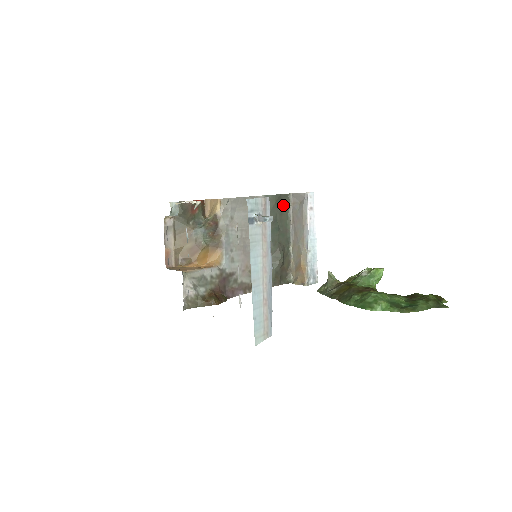
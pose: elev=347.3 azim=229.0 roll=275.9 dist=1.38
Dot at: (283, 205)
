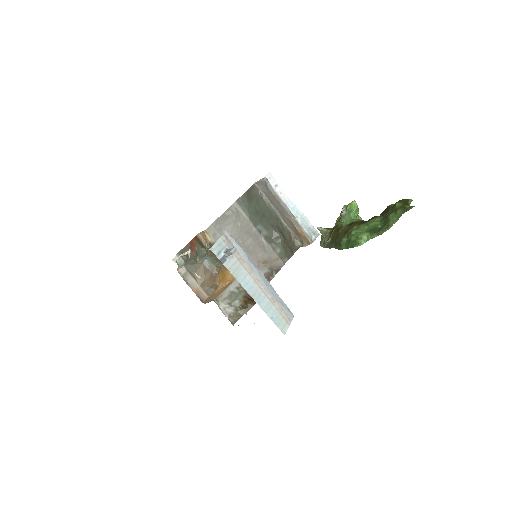
Dot at: (255, 196)
